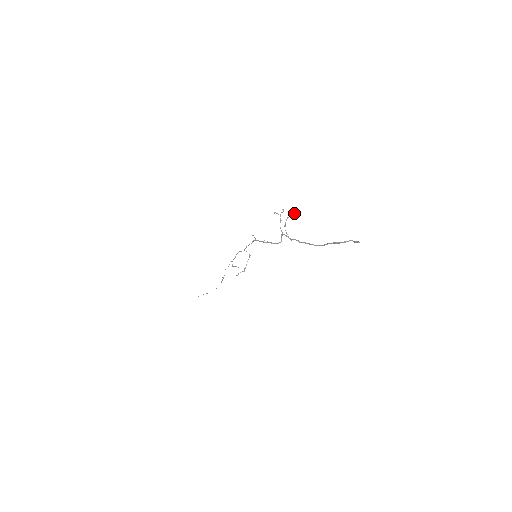
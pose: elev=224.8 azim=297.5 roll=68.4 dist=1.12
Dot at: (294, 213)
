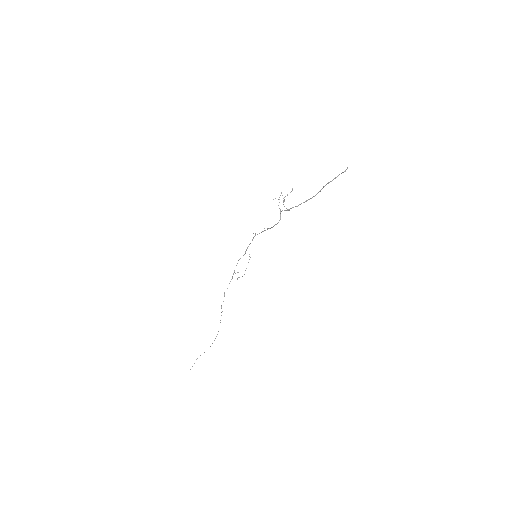
Dot at: occluded
